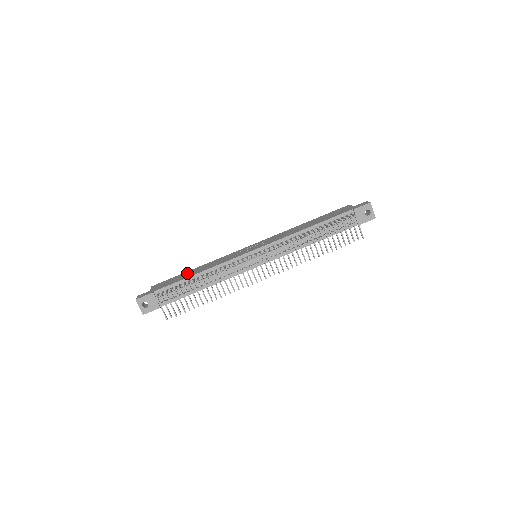
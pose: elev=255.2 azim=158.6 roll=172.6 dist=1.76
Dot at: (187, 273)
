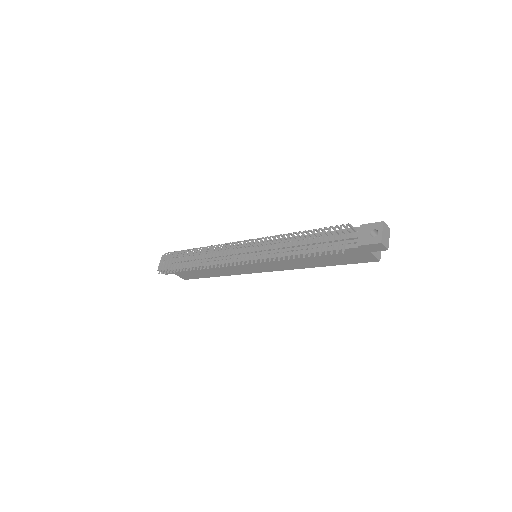
Dot at: occluded
